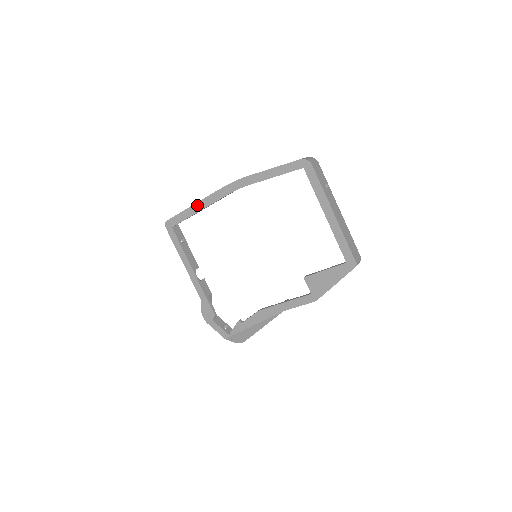
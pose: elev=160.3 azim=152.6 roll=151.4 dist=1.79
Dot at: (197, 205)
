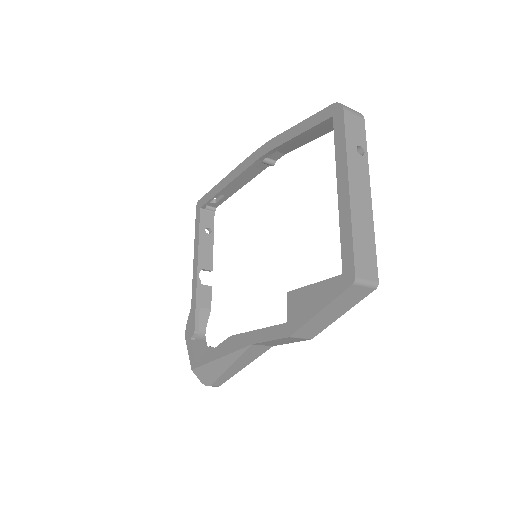
Dot at: (225, 179)
